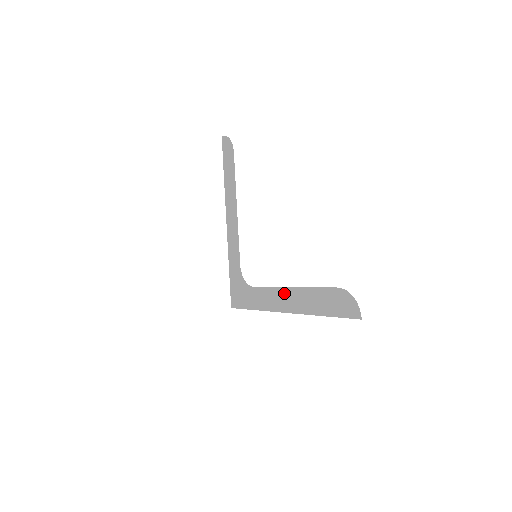
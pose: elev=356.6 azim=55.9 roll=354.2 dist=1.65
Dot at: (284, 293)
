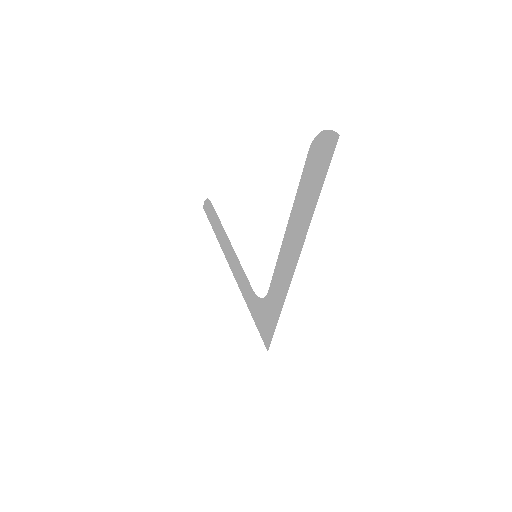
Dot at: (285, 246)
